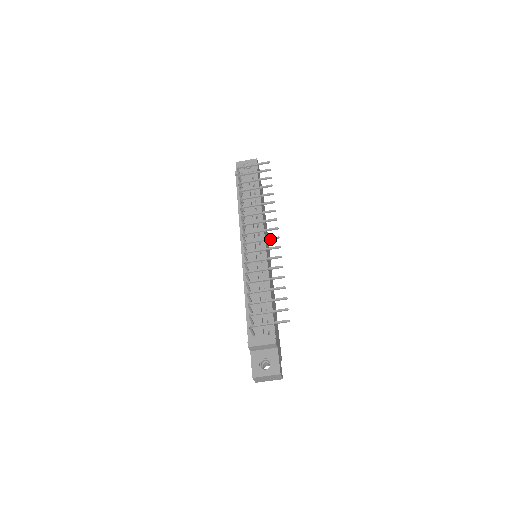
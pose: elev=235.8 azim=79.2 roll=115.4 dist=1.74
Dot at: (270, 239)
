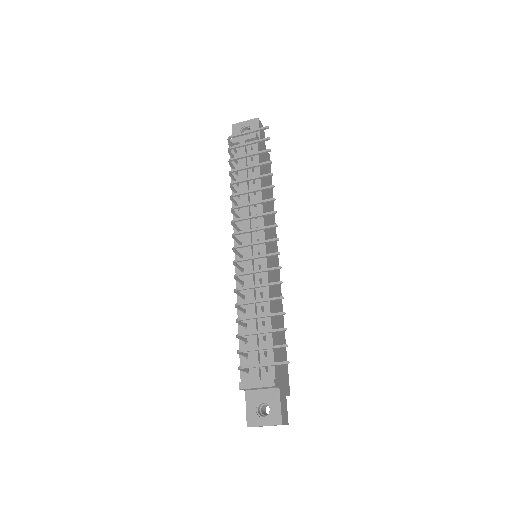
Dot at: (266, 242)
